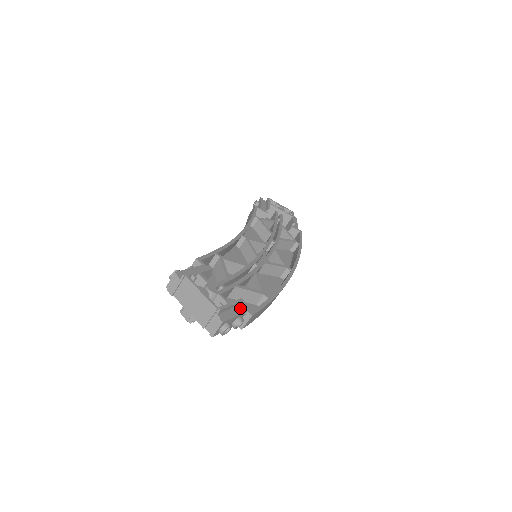
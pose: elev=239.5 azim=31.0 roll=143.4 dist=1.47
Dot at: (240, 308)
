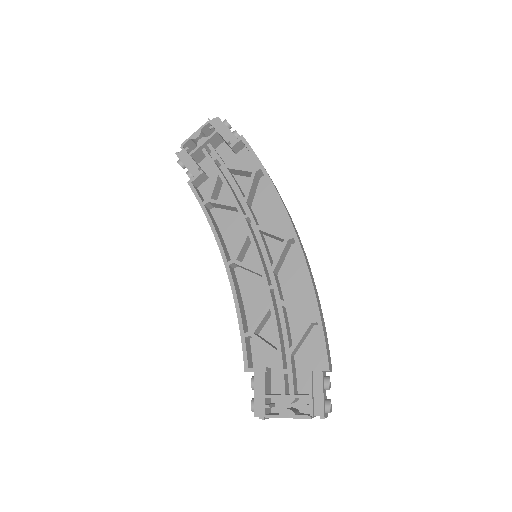
Dot at: (316, 378)
